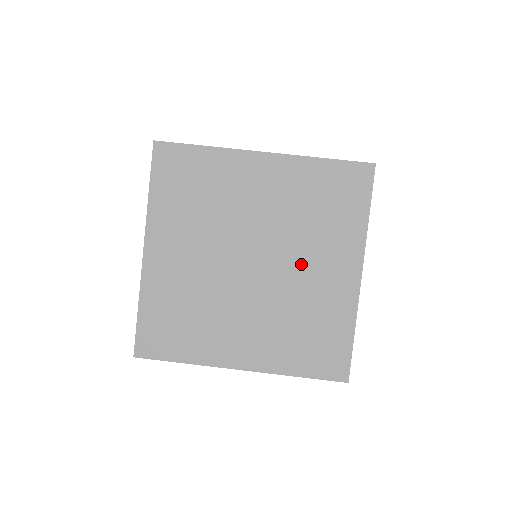
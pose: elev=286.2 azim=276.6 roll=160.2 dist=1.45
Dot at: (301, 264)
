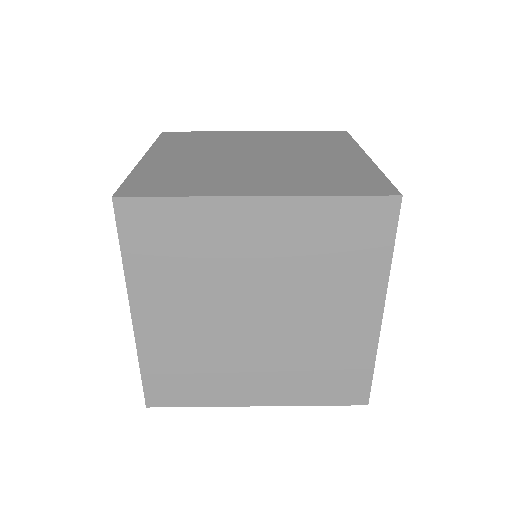
Dot at: (306, 155)
